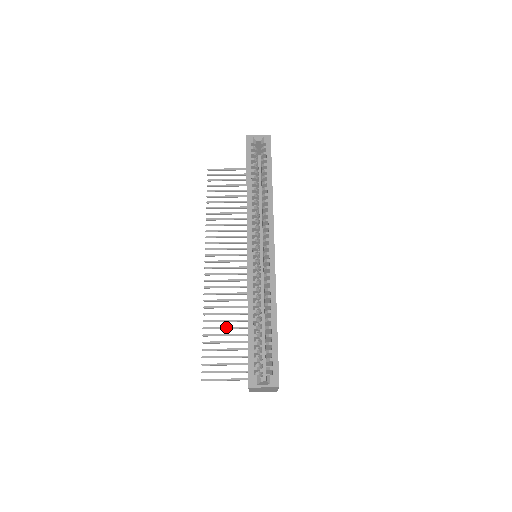
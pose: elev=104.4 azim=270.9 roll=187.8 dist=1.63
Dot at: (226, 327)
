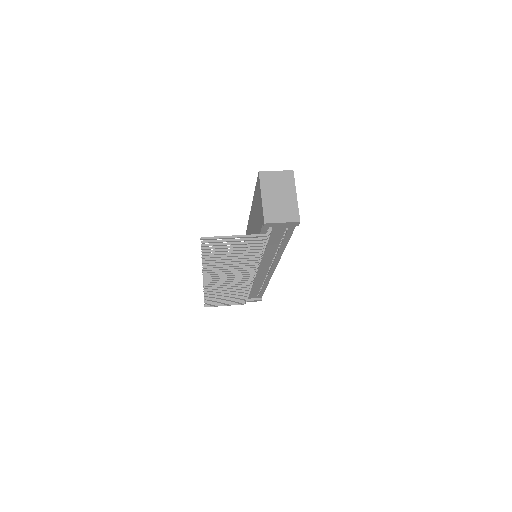
Dot at: (230, 257)
